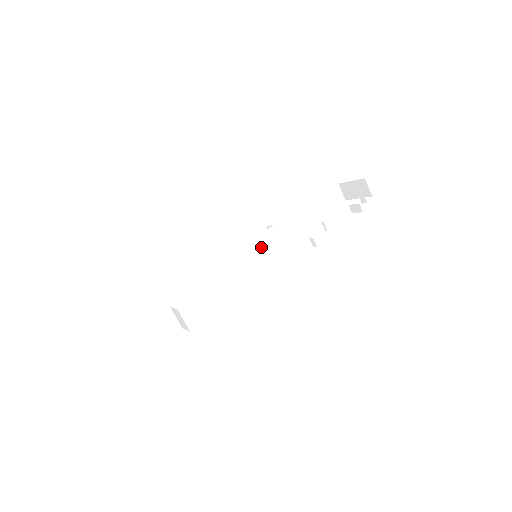
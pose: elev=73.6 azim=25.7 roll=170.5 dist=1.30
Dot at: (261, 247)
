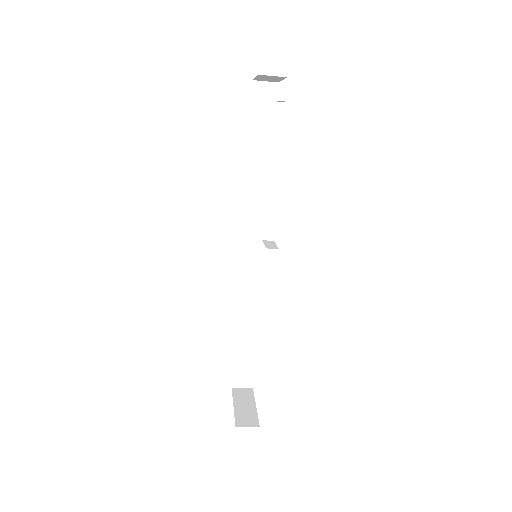
Dot at: (256, 230)
